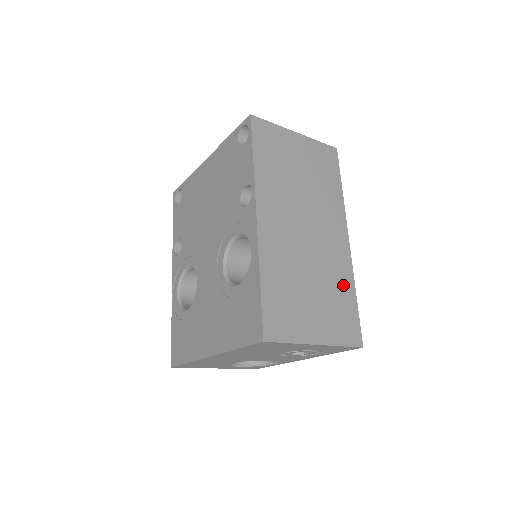
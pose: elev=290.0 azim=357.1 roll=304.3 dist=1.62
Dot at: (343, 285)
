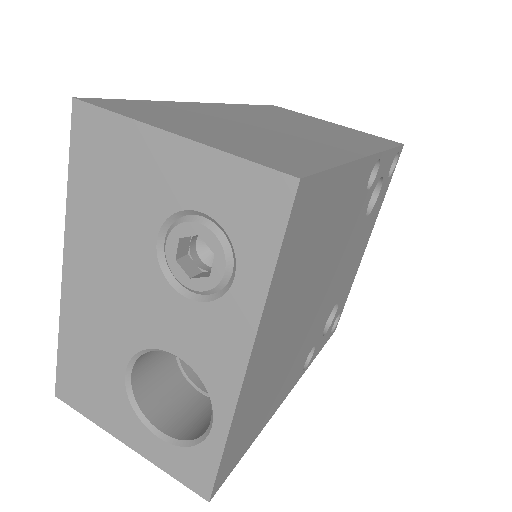
Dot at: (314, 153)
